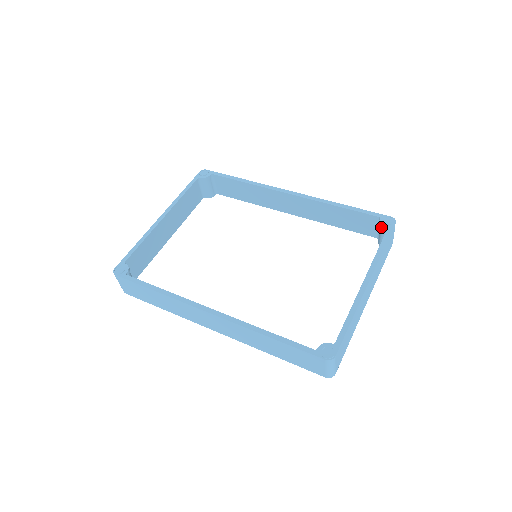
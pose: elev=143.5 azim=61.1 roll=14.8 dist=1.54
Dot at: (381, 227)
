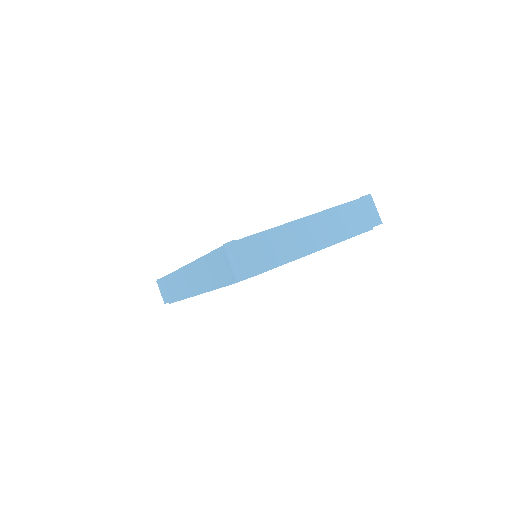
Dot at: occluded
